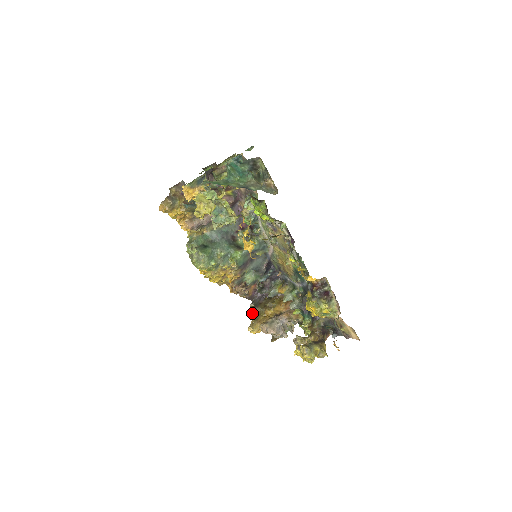
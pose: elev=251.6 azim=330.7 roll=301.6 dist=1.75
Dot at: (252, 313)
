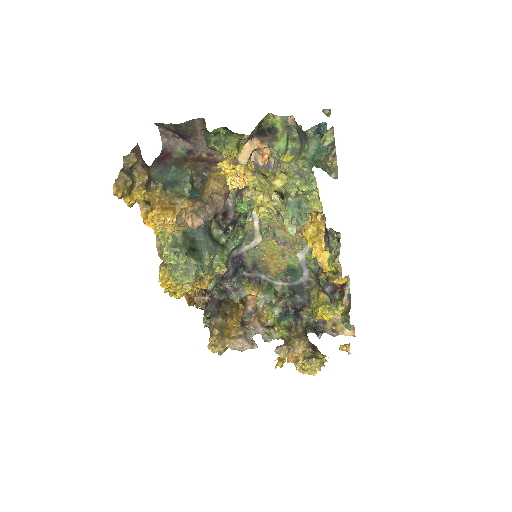
Dot at: (204, 326)
